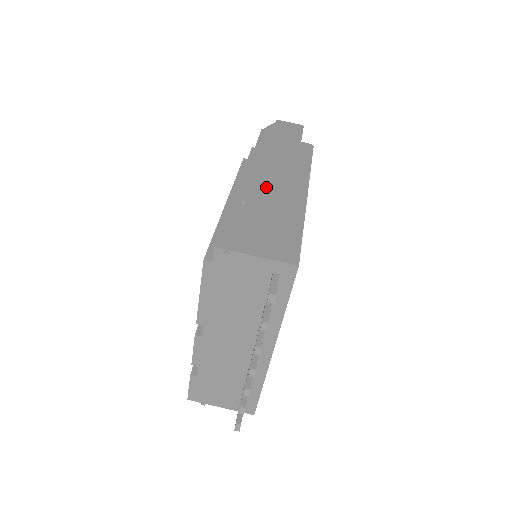
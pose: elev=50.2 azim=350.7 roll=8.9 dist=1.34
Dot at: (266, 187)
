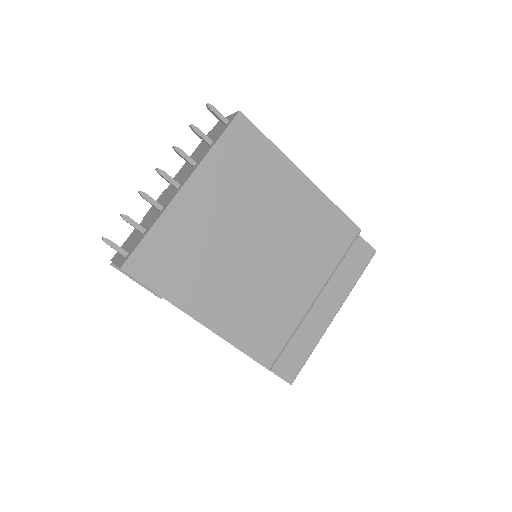
Dot at: occluded
